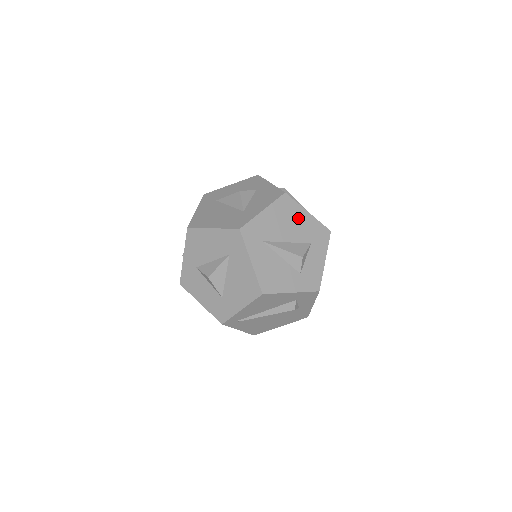
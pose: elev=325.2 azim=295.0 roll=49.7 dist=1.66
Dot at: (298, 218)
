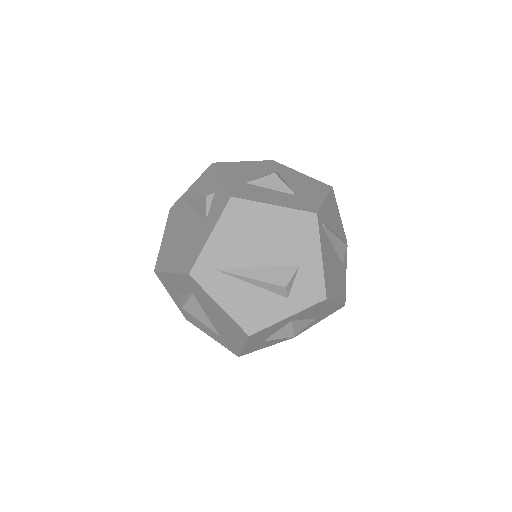
Dot at: occluded
